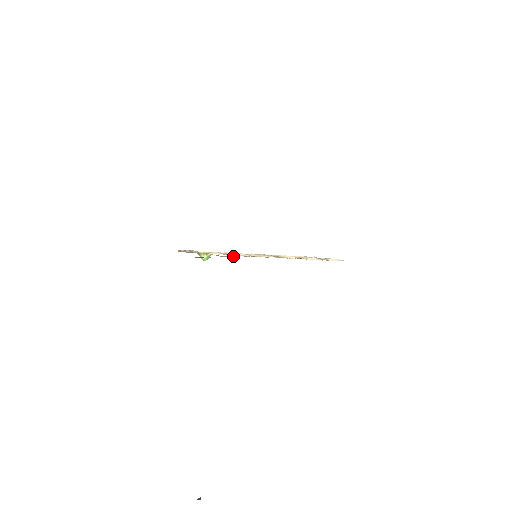
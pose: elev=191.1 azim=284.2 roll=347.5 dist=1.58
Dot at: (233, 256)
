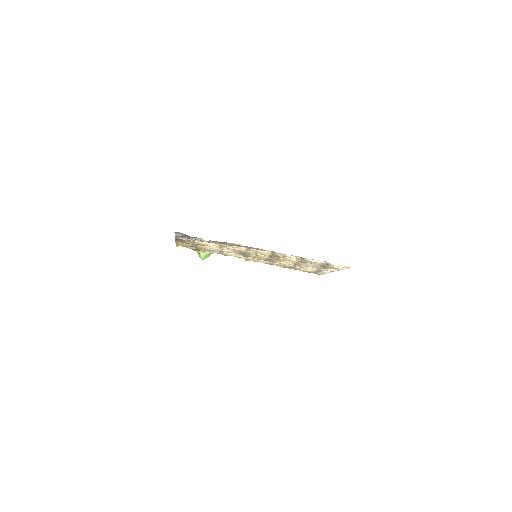
Dot at: (227, 243)
